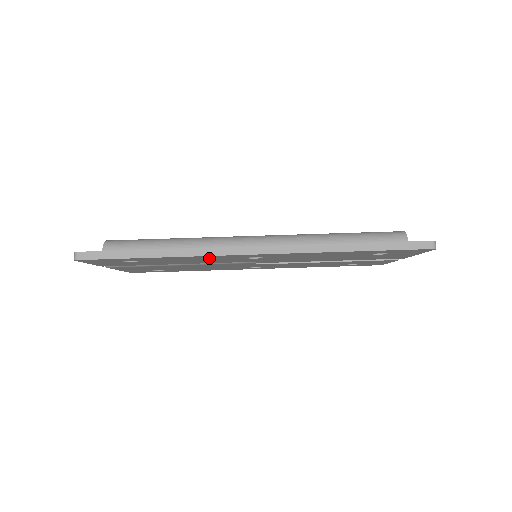
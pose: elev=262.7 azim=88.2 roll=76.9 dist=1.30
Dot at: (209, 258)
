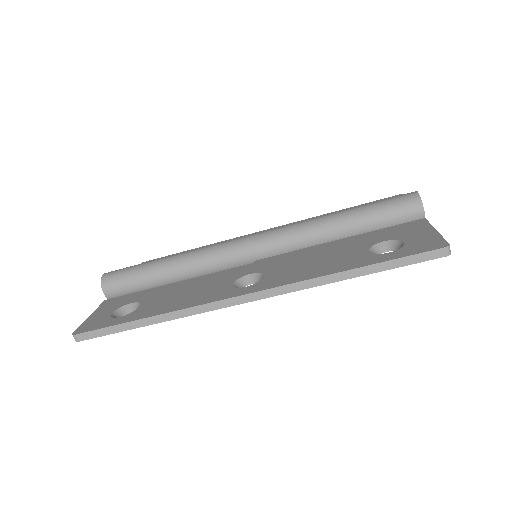
Dot at: occluded
